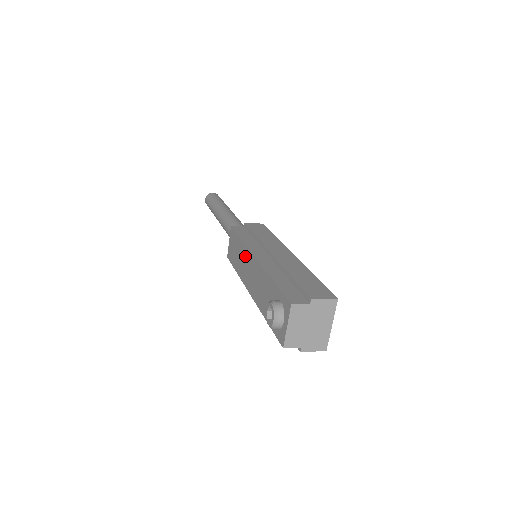
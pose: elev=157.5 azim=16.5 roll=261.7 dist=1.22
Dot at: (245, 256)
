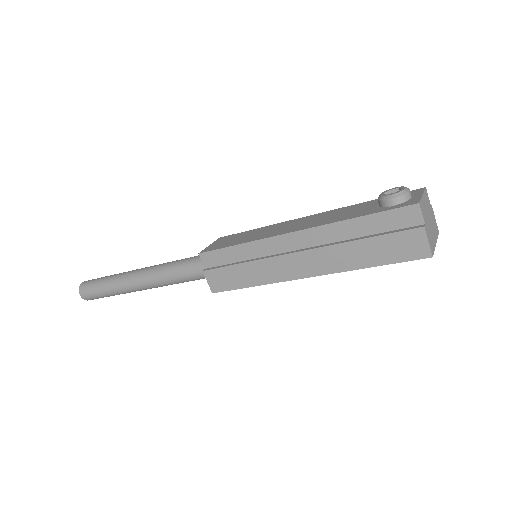
Dot at: (275, 227)
